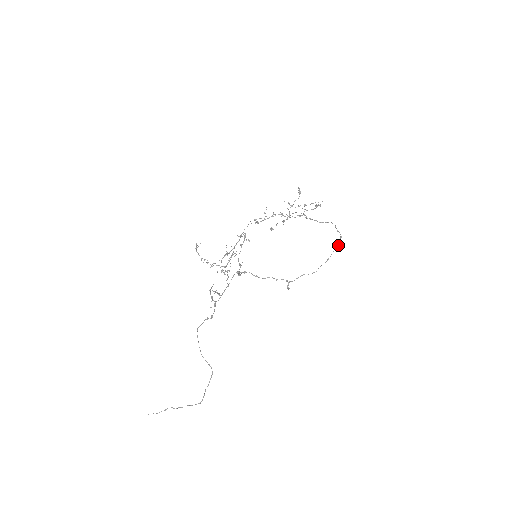
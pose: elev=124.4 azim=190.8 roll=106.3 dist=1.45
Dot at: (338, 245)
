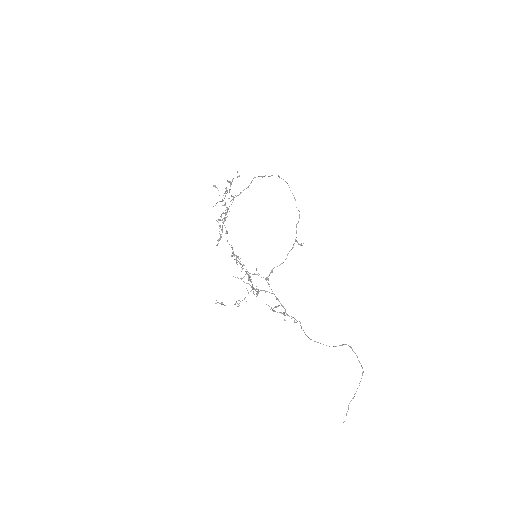
Dot at: (286, 182)
